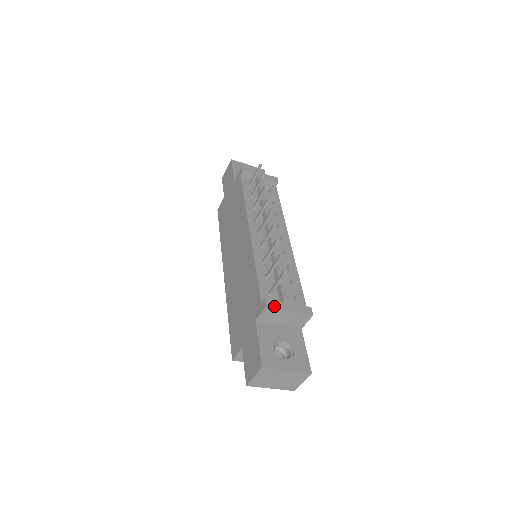
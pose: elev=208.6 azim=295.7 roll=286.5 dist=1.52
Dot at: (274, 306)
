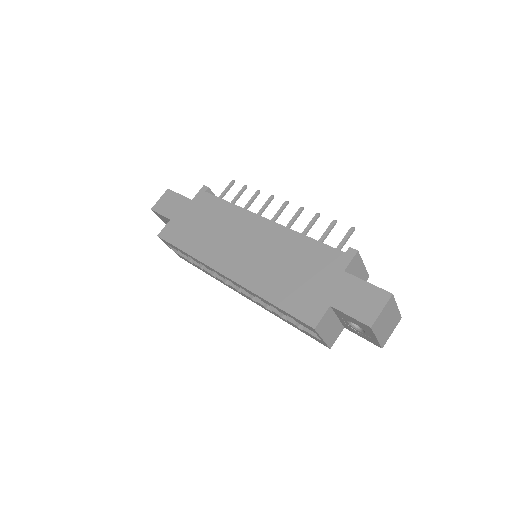
Dot at: (358, 254)
